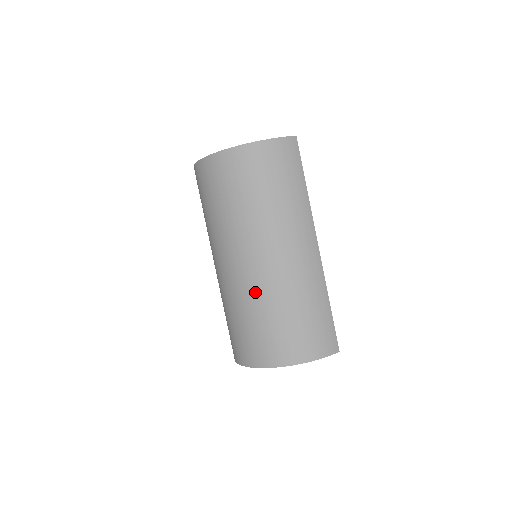
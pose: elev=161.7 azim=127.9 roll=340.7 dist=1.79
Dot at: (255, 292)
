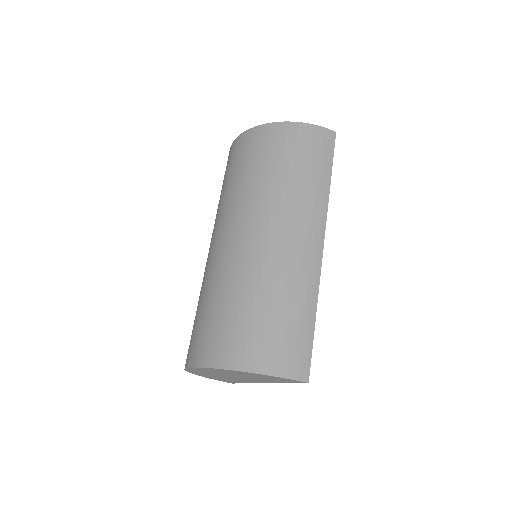
Dot at: (231, 271)
